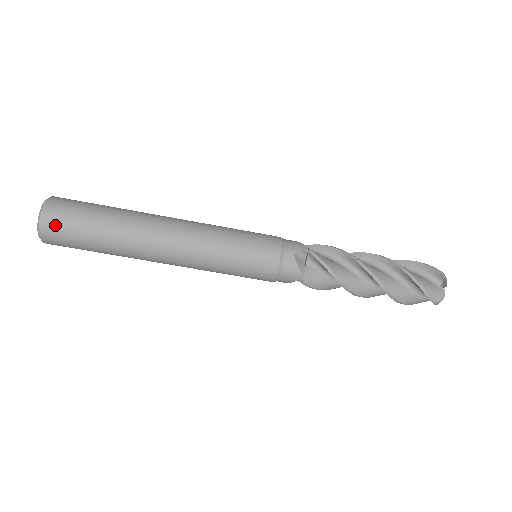
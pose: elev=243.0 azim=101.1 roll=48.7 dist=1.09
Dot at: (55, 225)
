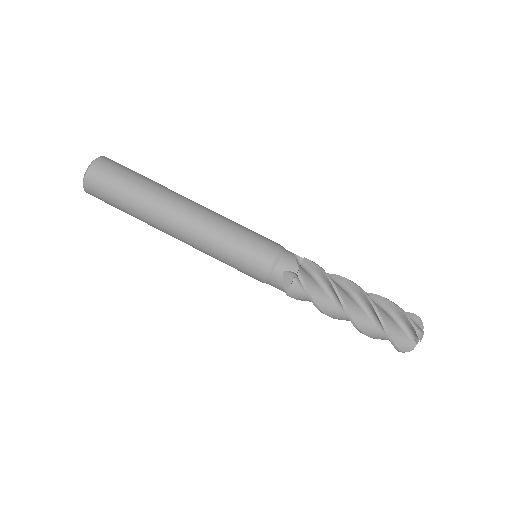
Dot at: (109, 163)
